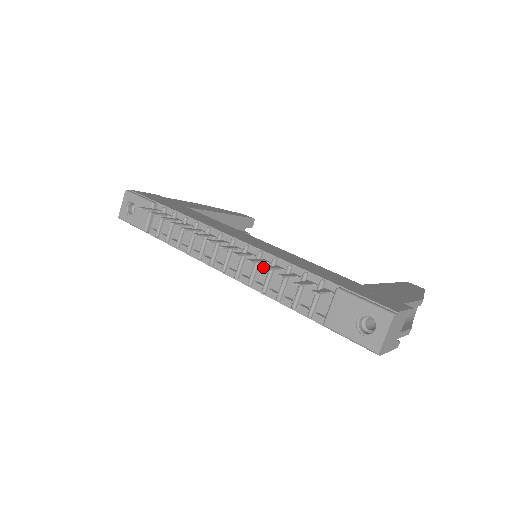
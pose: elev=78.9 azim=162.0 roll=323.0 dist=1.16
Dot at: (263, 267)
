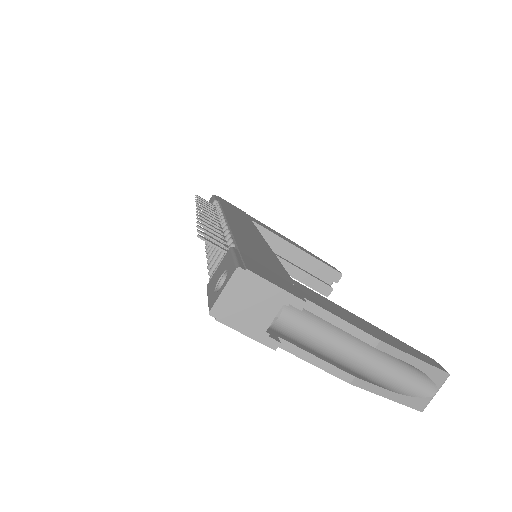
Dot at: (197, 221)
